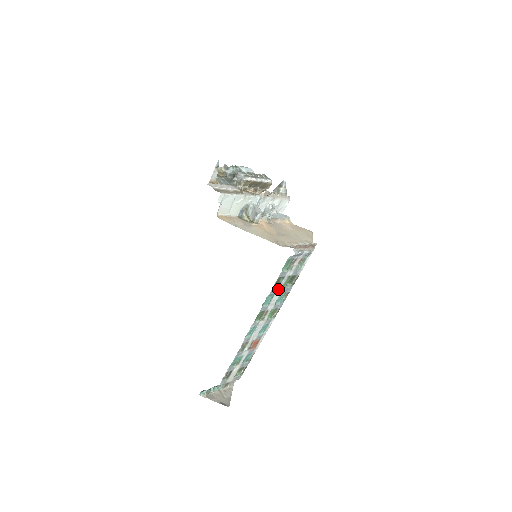
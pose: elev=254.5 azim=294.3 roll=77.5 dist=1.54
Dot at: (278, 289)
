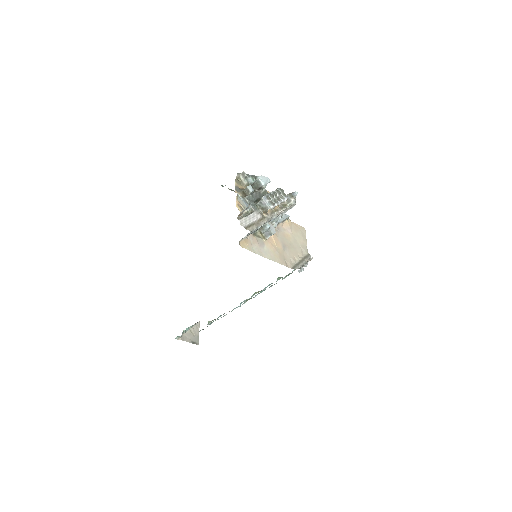
Dot at: (271, 286)
